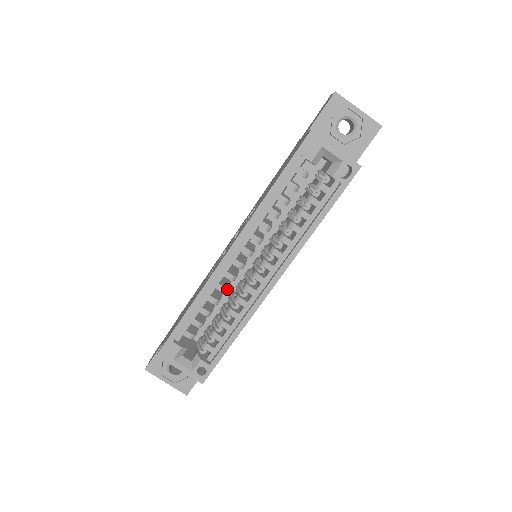
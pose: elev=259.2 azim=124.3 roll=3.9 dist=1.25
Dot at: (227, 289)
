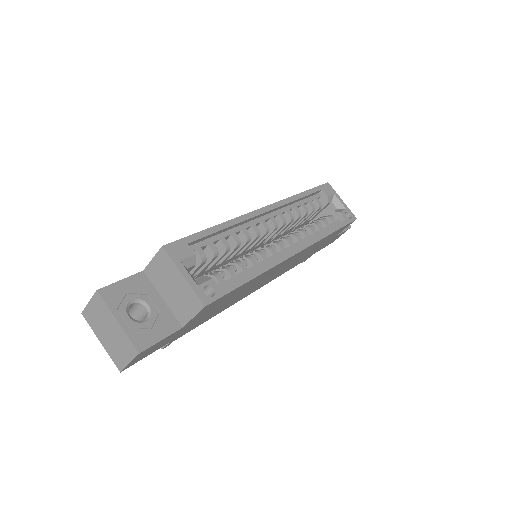
Dot at: (250, 239)
